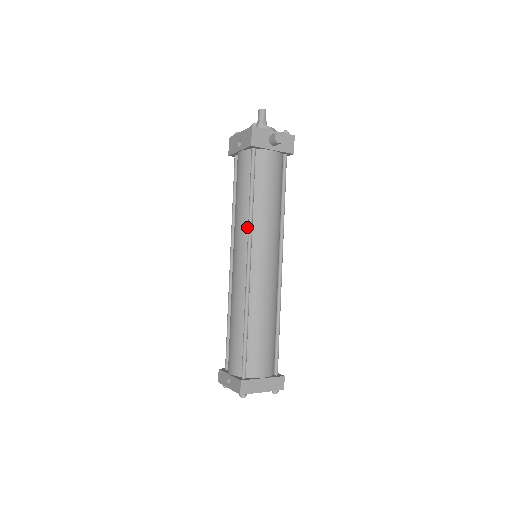
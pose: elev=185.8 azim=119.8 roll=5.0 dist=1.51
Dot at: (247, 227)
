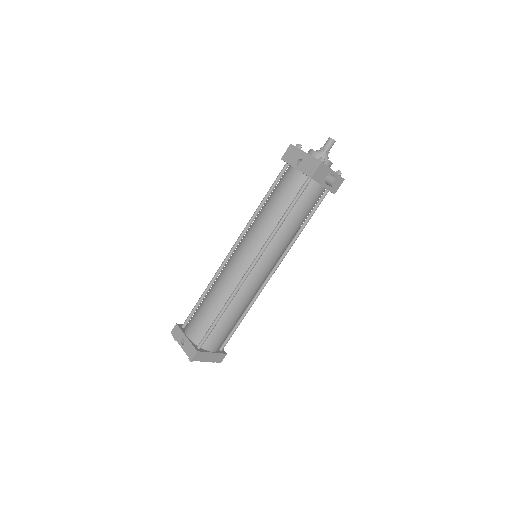
Dot at: (266, 237)
